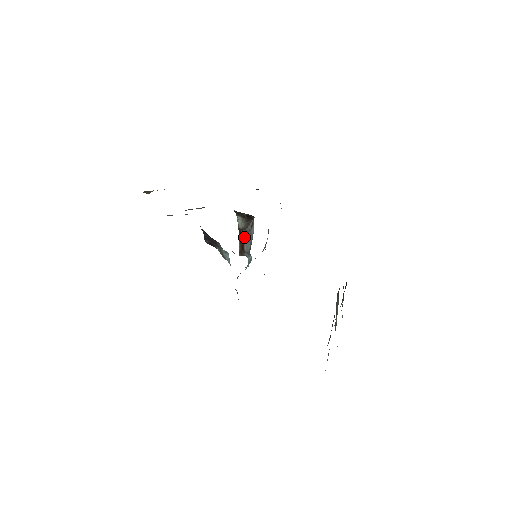
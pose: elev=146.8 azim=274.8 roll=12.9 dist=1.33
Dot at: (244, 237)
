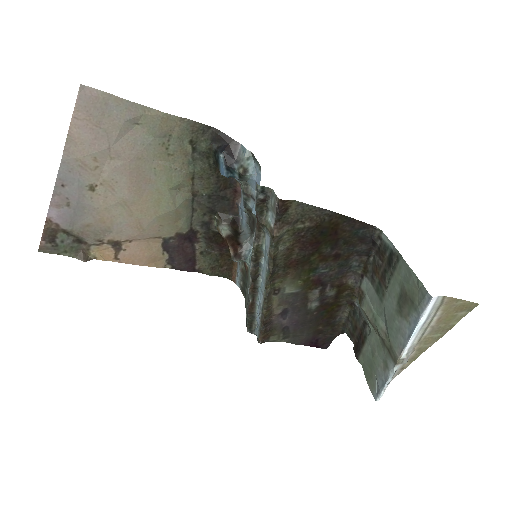
Dot at: (236, 240)
